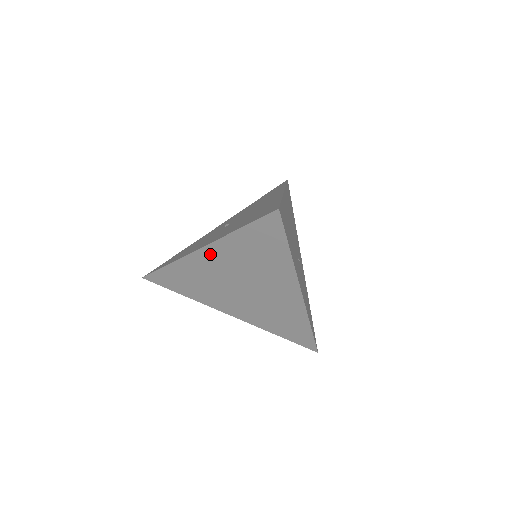
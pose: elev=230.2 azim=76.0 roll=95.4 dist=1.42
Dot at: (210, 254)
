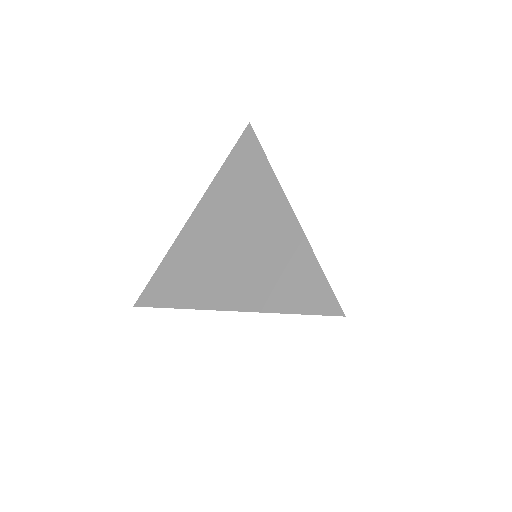
Dot at: (201, 214)
